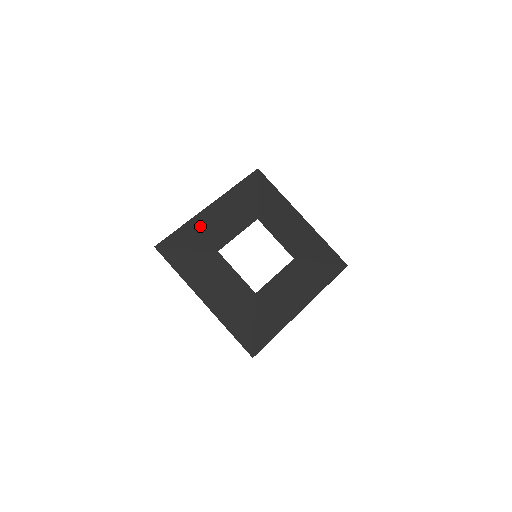
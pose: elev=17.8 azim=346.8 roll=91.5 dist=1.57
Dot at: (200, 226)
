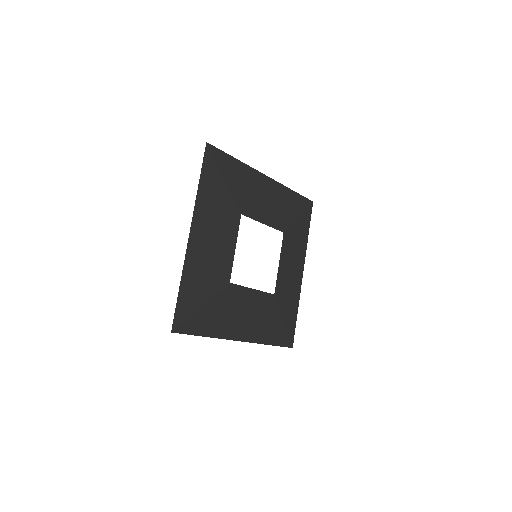
Dot at: (197, 268)
